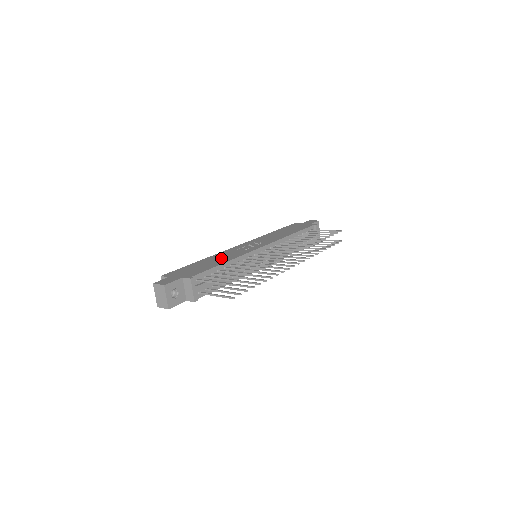
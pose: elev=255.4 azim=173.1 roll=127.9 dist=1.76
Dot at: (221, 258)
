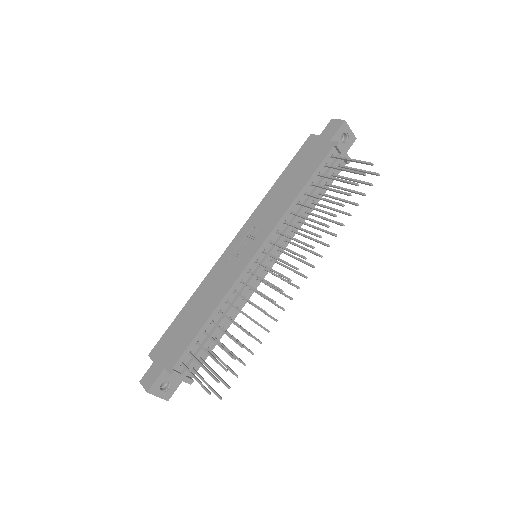
Dot at: (207, 299)
